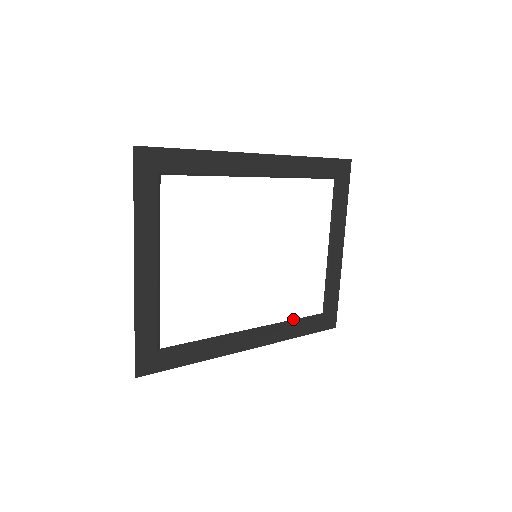
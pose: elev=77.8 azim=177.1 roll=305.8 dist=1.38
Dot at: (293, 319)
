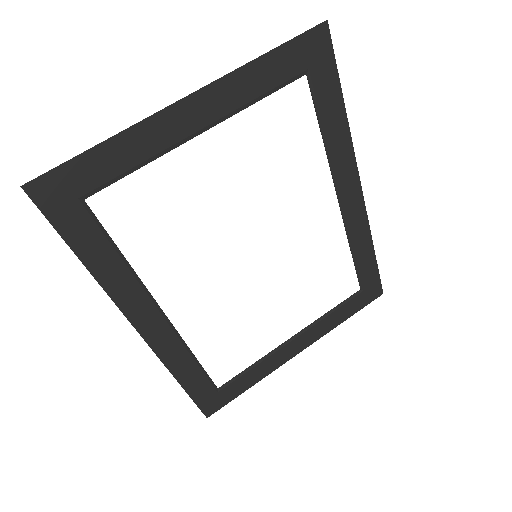
Dot at: occluded
